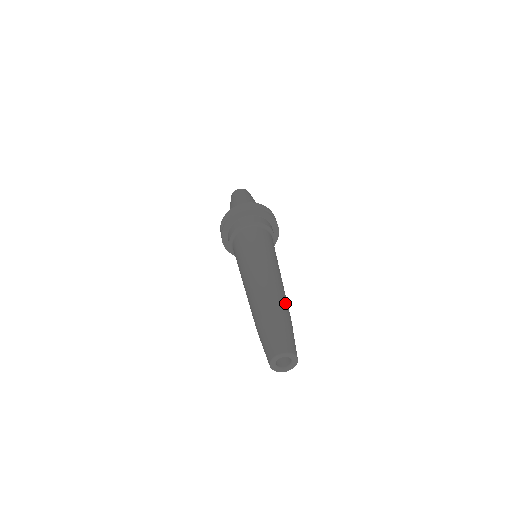
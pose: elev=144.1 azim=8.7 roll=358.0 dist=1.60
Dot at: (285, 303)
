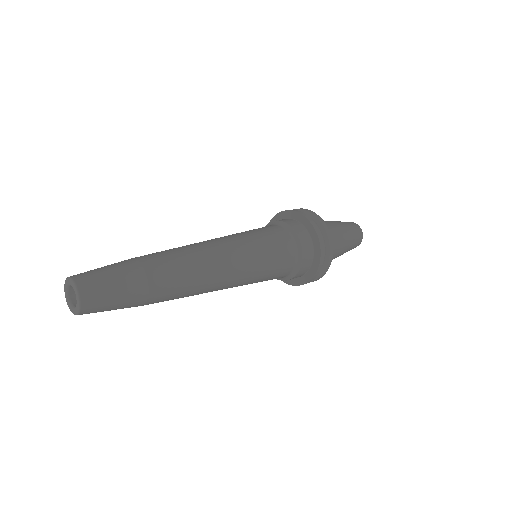
Dot at: (172, 287)
